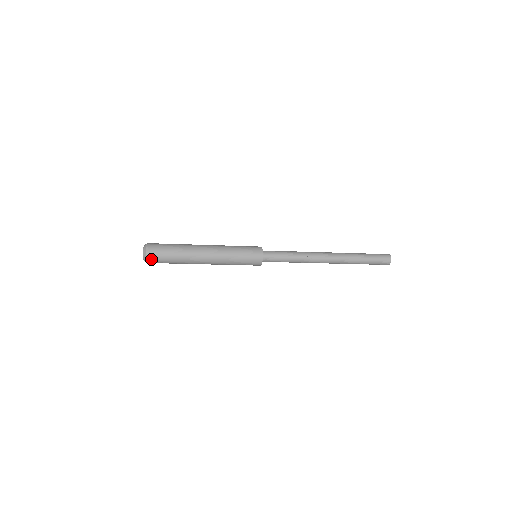
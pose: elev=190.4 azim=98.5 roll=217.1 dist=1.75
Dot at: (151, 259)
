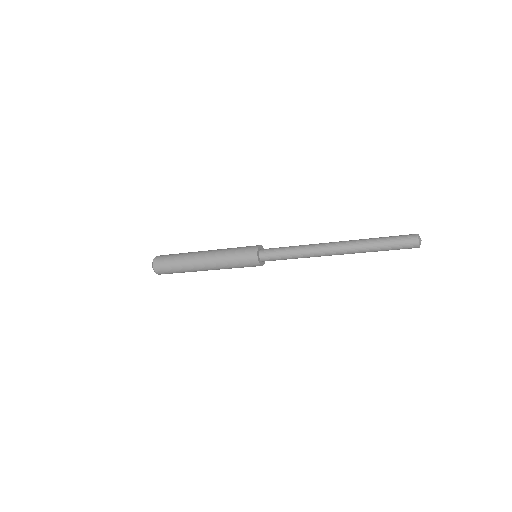
Dot at: (159, 271)
